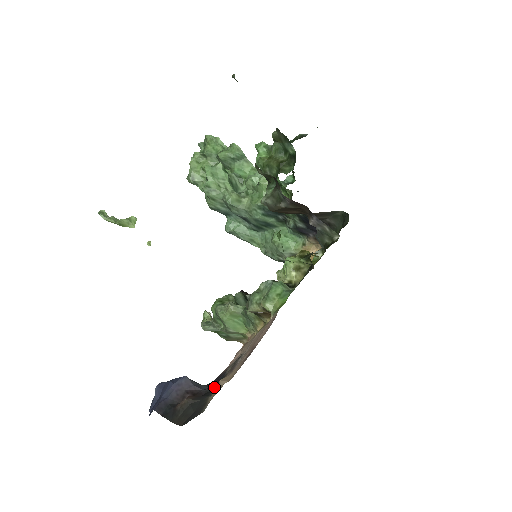
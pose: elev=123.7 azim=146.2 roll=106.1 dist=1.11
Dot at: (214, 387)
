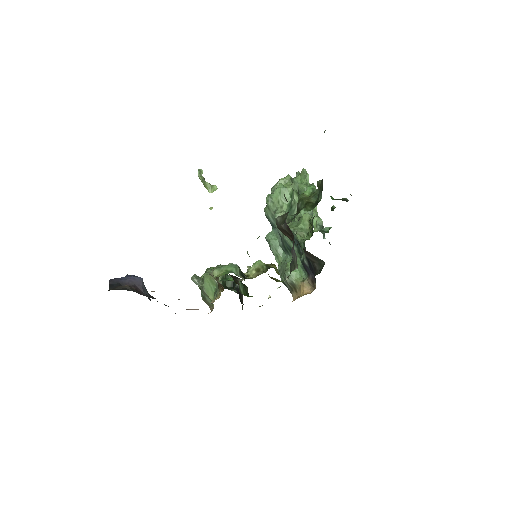
Dot at: (152, 297)
